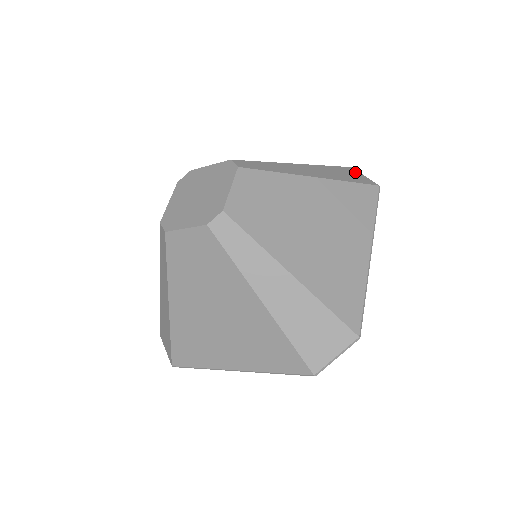
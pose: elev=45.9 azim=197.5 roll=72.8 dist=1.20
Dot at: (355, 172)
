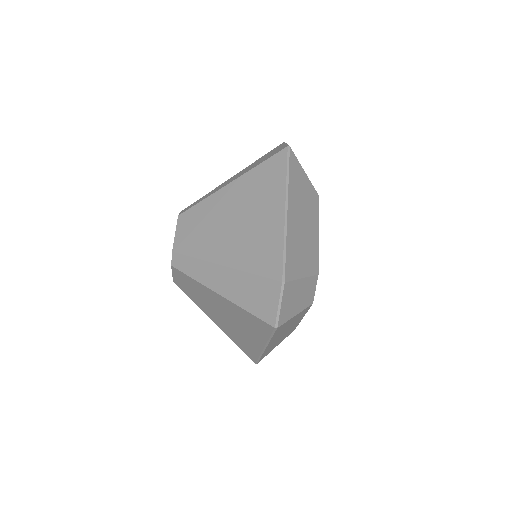
Dot at: (279, 147)
